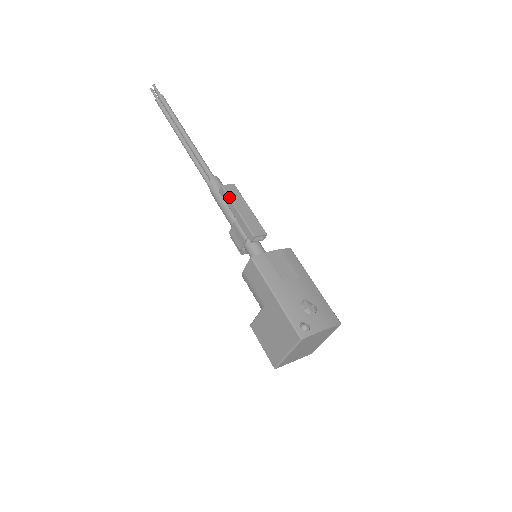
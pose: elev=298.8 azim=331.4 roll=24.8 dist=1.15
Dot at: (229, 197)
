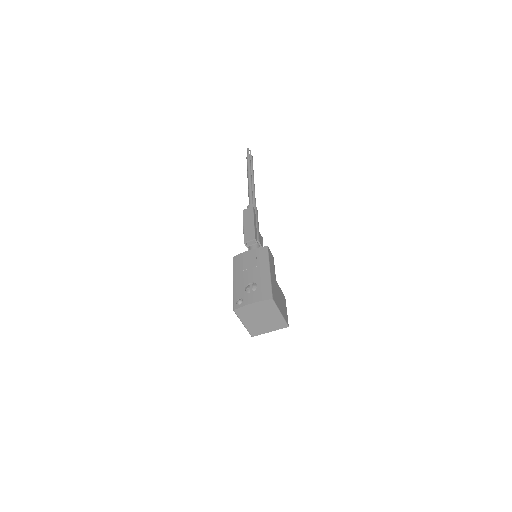
Dot at: (243, 217)
